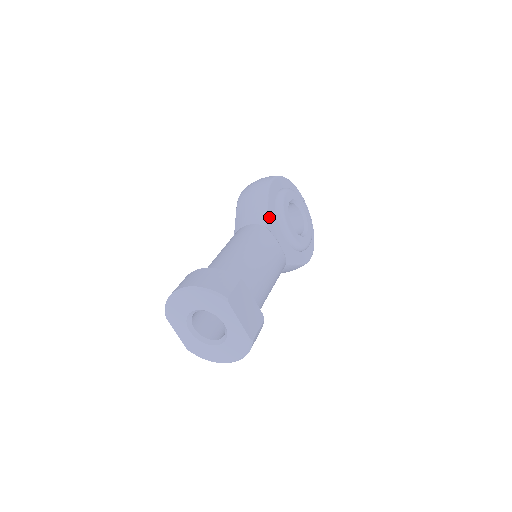
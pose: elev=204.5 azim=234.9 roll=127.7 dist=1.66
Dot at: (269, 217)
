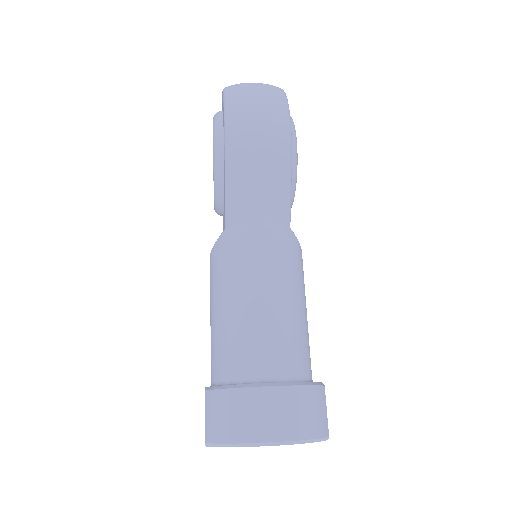
Dot at: (290, 205)
